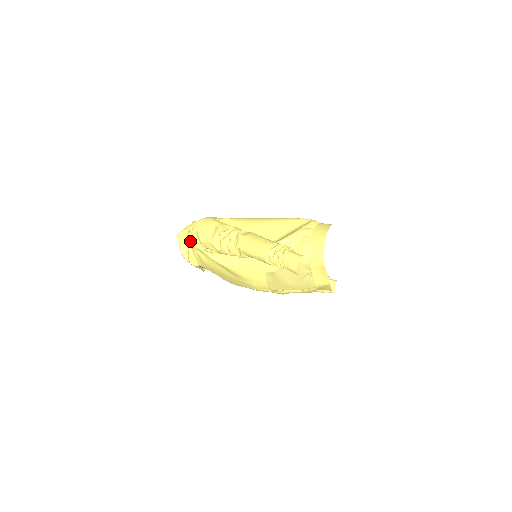
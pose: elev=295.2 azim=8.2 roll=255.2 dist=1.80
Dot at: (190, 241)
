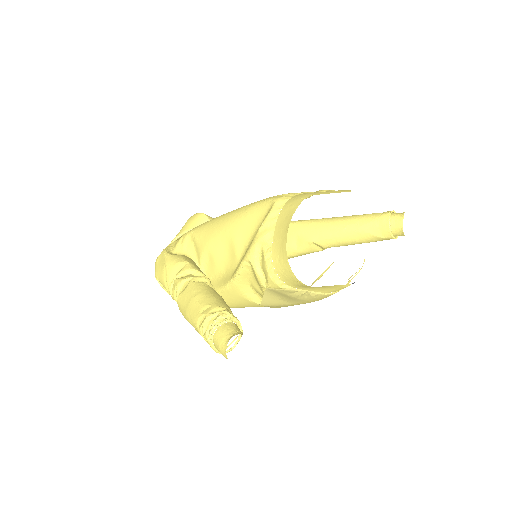
Dot at: occluded
